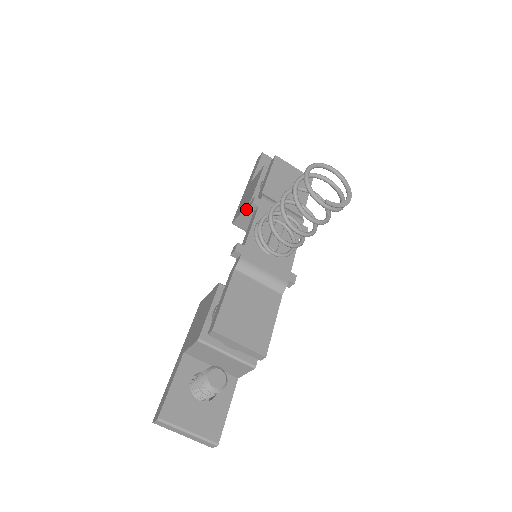
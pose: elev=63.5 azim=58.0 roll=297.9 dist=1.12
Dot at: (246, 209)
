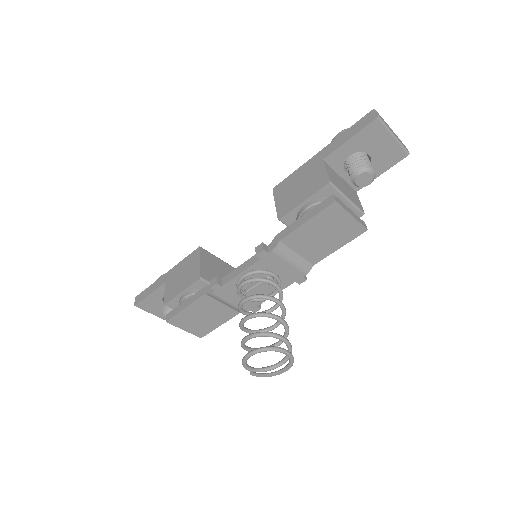
Dot at: (278, 211)
